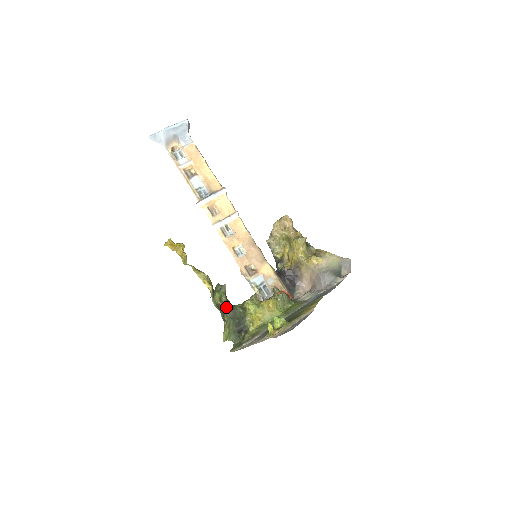
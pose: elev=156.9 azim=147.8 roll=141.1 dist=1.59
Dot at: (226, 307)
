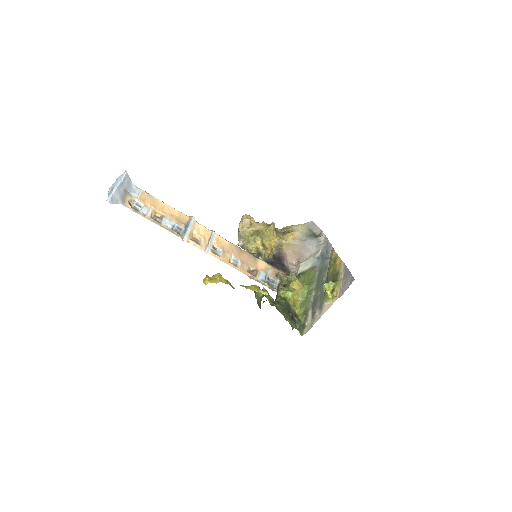
Dot at: occluded
